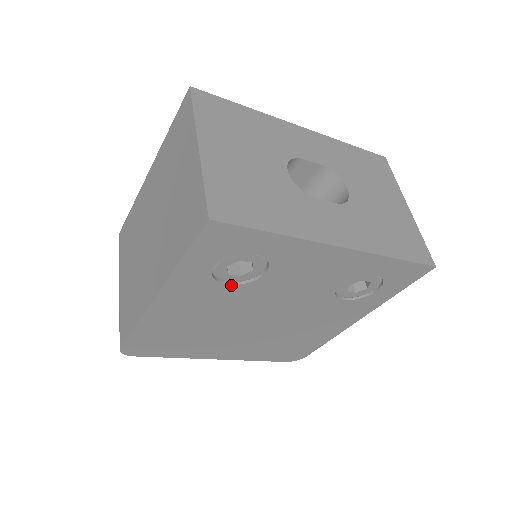
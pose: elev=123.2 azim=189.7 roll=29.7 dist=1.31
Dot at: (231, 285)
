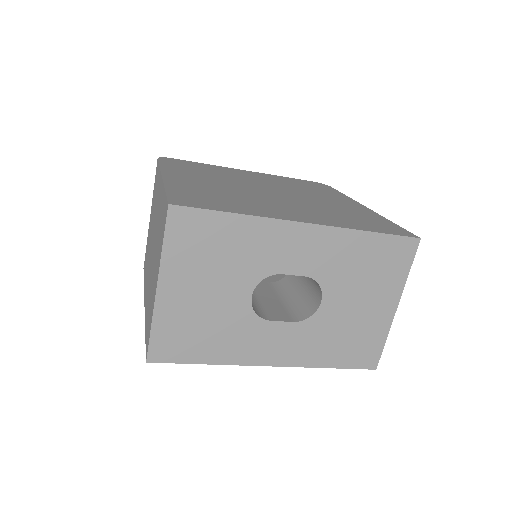
Dot at: occluded
